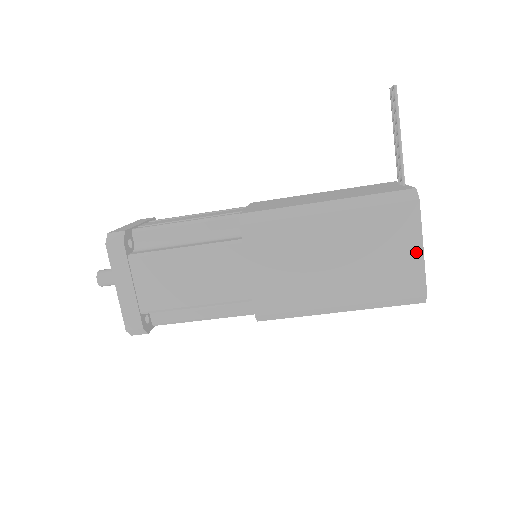
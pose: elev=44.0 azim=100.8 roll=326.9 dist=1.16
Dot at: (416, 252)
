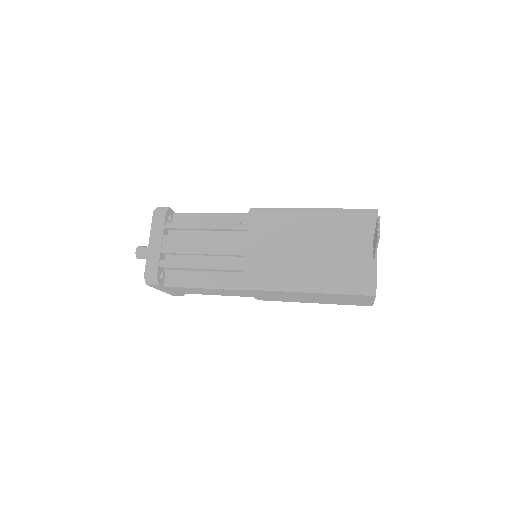
Dot at: (369, 301)
